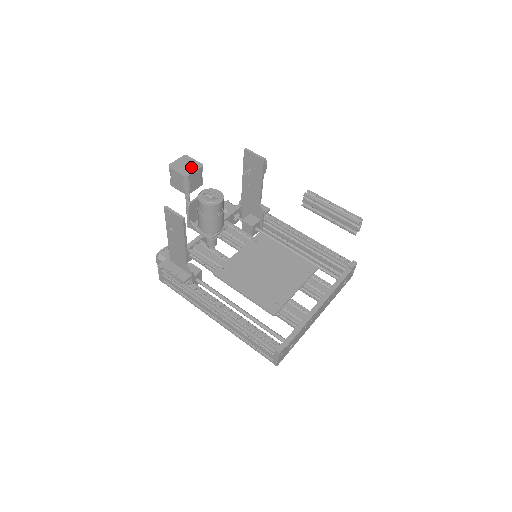
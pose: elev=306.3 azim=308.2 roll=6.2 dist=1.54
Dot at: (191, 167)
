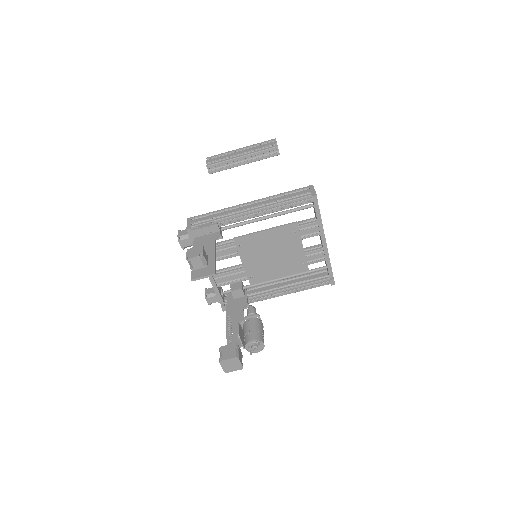
Dot at: (235, 364)
